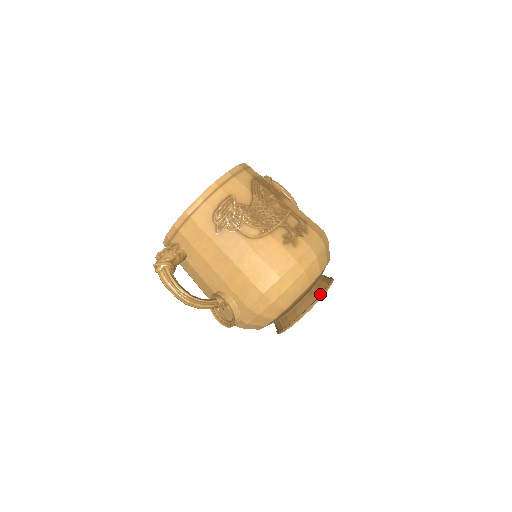
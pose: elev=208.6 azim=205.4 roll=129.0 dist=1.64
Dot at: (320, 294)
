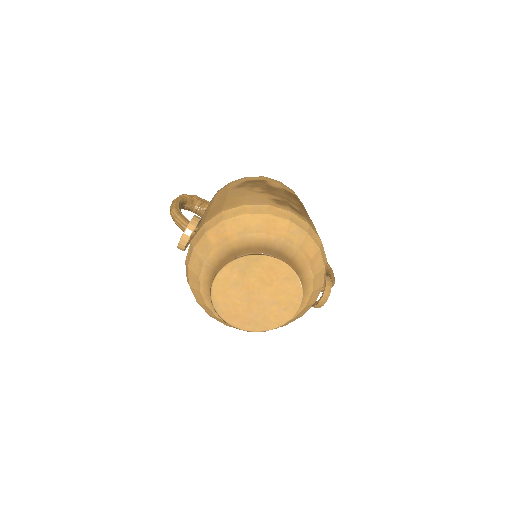
Dot at: (271, 257)
